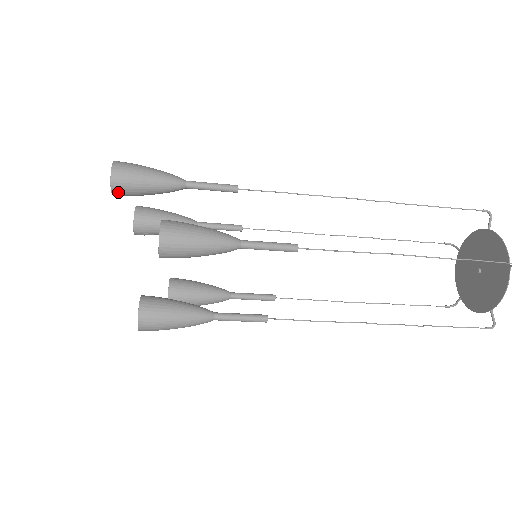
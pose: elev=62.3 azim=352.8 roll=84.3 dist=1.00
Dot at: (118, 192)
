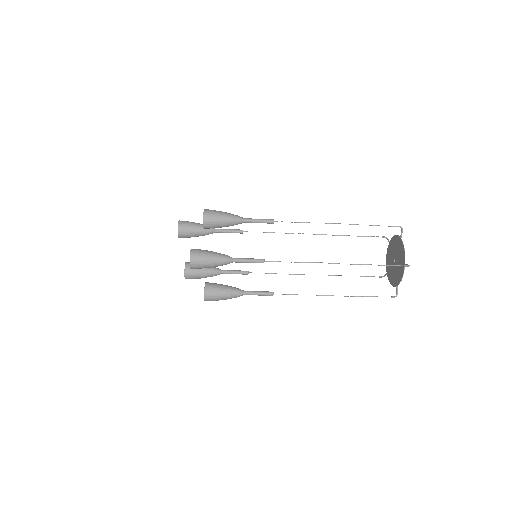
Dot at: (181, 229)
